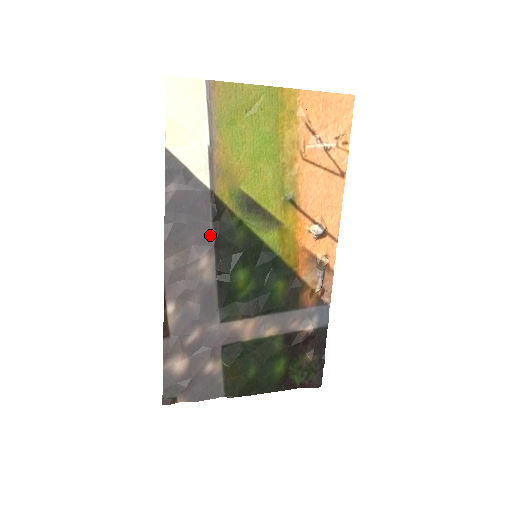
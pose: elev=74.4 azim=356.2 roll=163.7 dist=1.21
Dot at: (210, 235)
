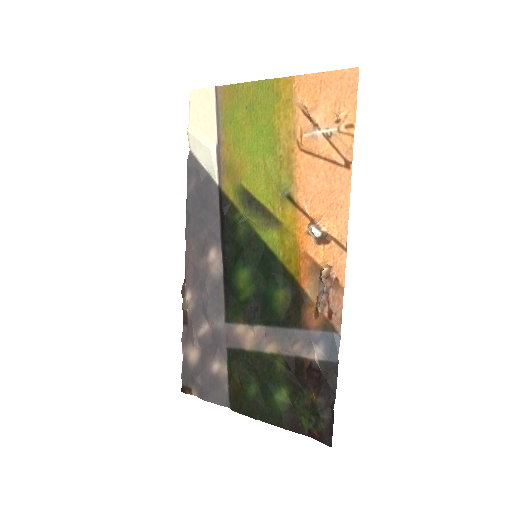
Dot at: (219, 230)
